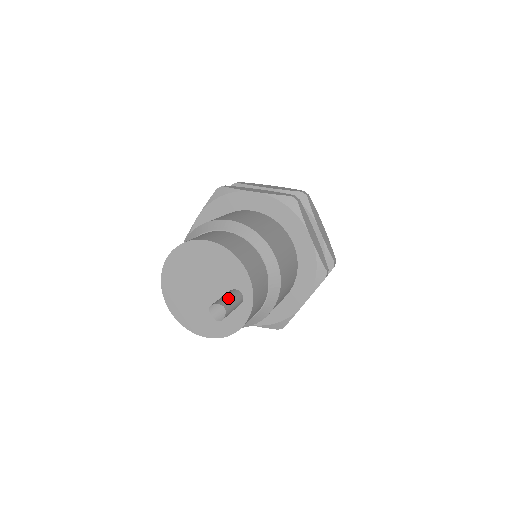
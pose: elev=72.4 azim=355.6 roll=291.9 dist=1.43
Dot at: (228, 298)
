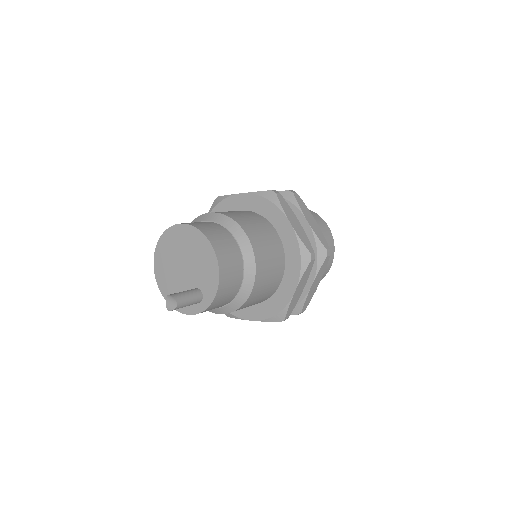
Dot at: (188, 298)
